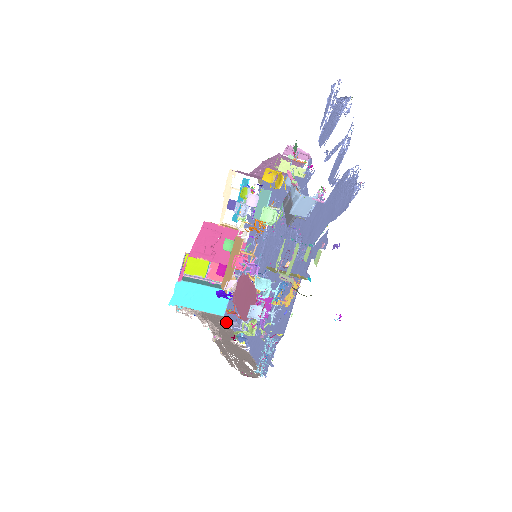
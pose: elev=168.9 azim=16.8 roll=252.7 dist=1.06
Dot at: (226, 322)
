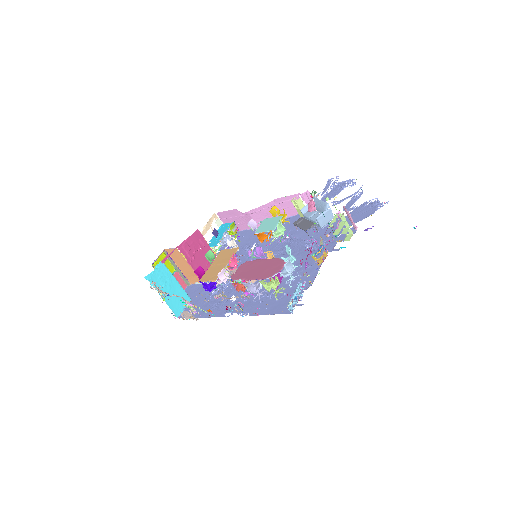
Dot at: (189, 317)
